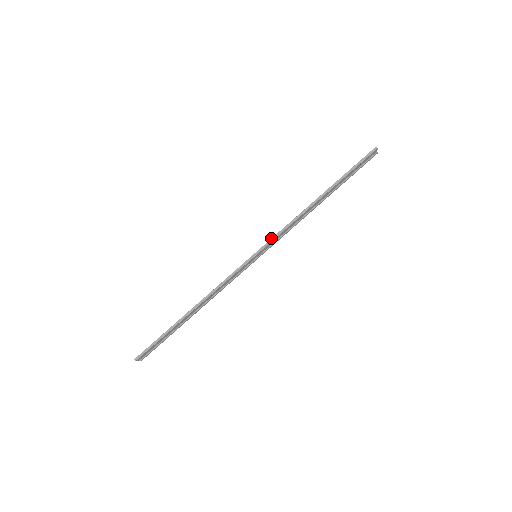
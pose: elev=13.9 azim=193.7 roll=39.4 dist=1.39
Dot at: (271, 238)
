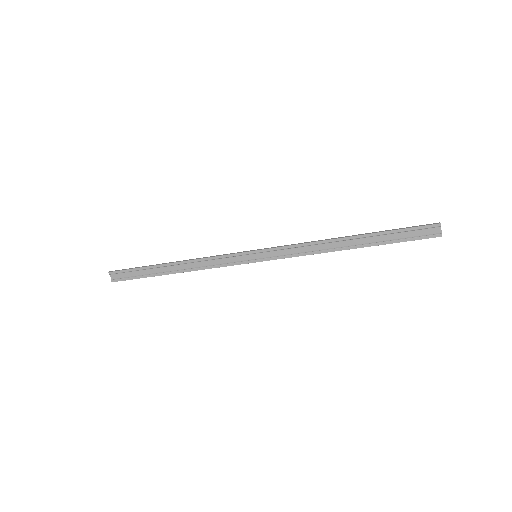
Dot at: (279, 246)
